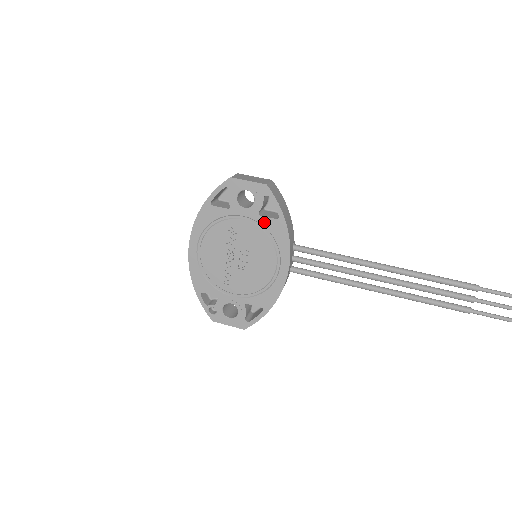
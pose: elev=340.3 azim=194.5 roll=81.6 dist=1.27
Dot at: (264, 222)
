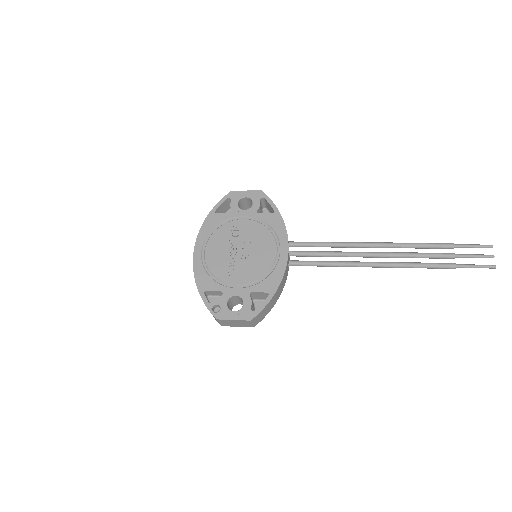
Dot at: (262, 217)
